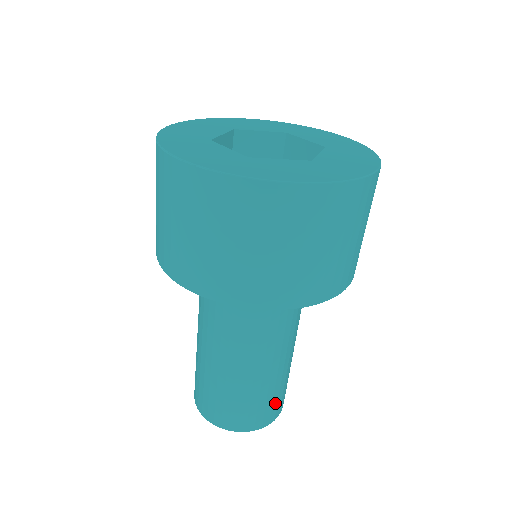
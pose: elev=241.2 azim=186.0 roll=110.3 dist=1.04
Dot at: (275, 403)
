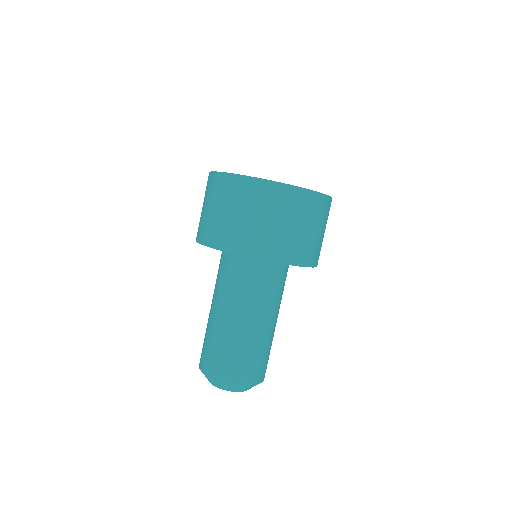
Dot at: (248, 366)
